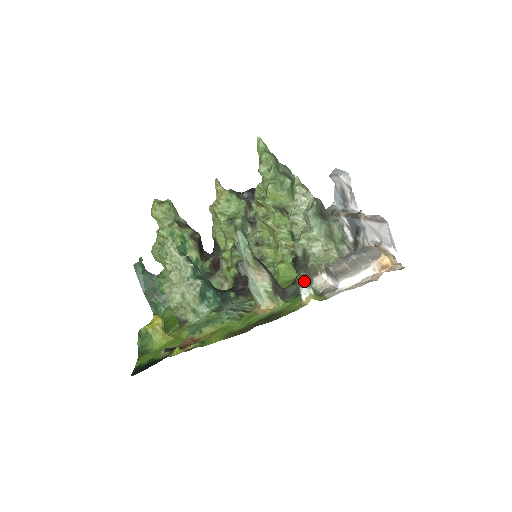
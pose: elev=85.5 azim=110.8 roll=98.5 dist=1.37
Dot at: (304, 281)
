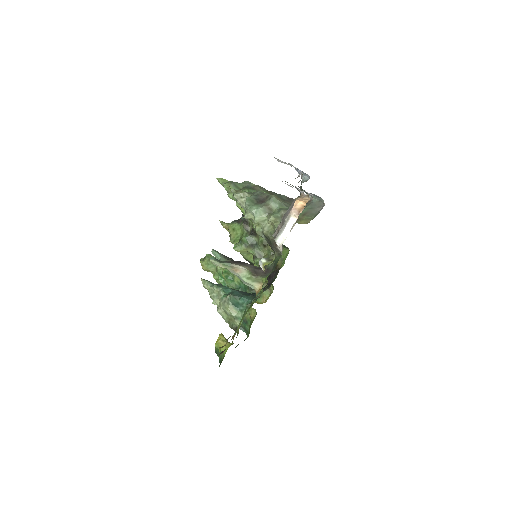
Dot at: (277, 254)
